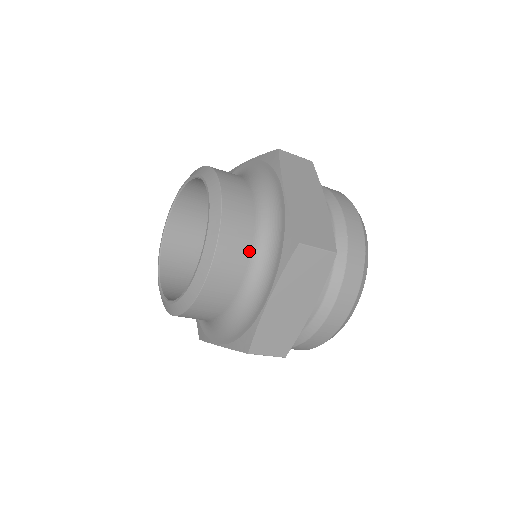
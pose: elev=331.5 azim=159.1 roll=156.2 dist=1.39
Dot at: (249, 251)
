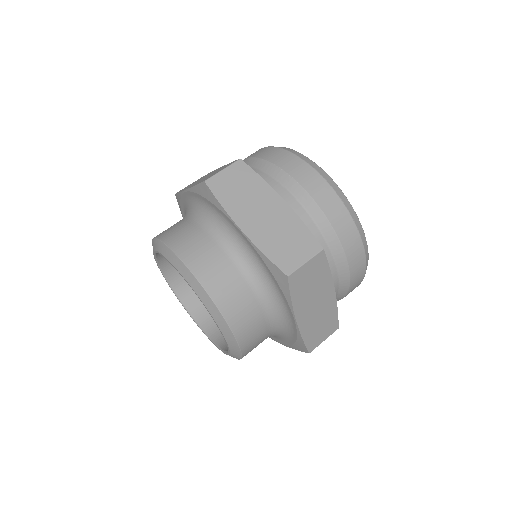
Dot at: (252, 298)
